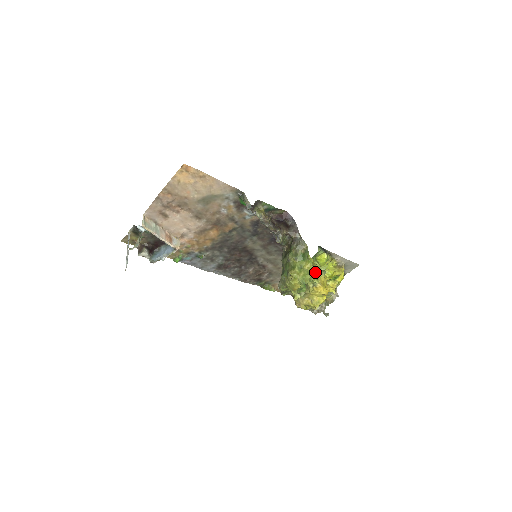
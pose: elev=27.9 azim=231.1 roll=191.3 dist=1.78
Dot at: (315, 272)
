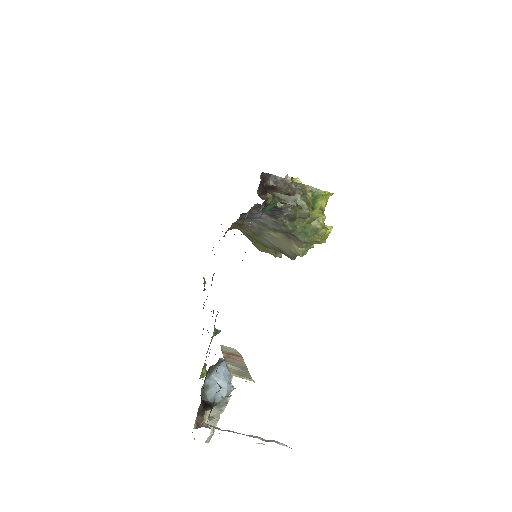
Dot at: occluded
